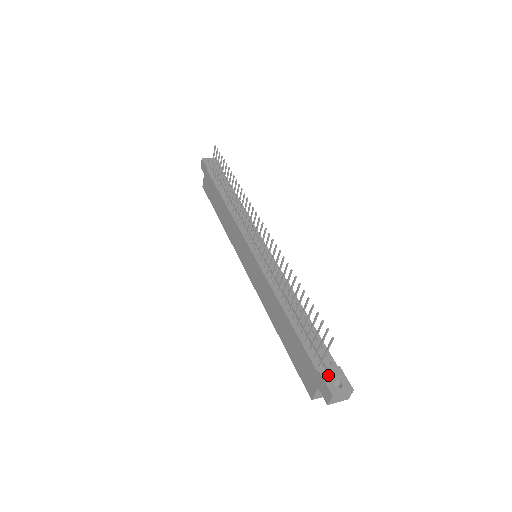
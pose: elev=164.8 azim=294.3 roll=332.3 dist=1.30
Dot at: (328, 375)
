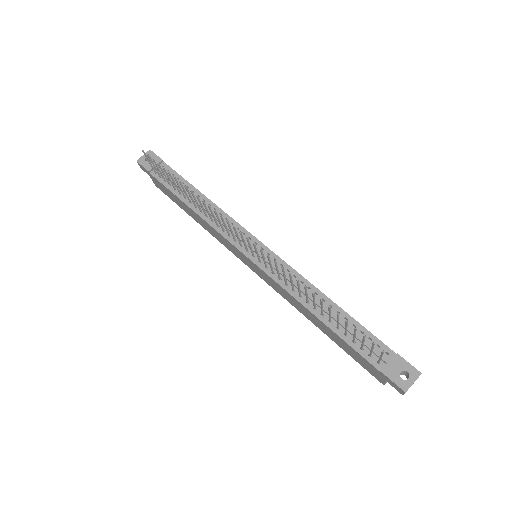
Dot at: (391, 371)
